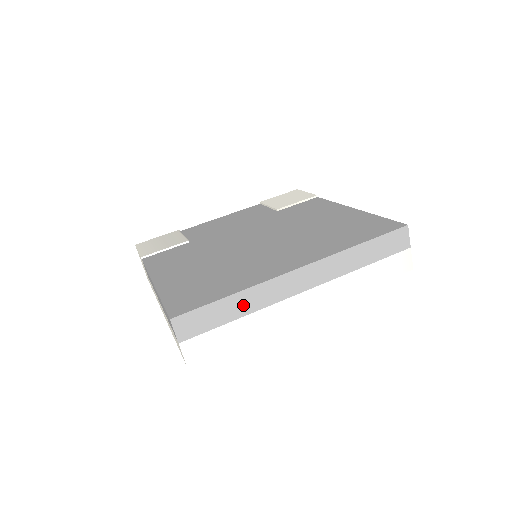
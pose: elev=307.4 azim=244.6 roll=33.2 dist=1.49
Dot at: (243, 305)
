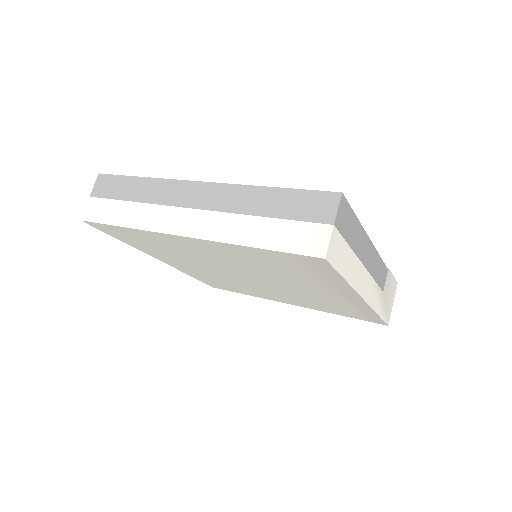
Dot at: (143, 191)
